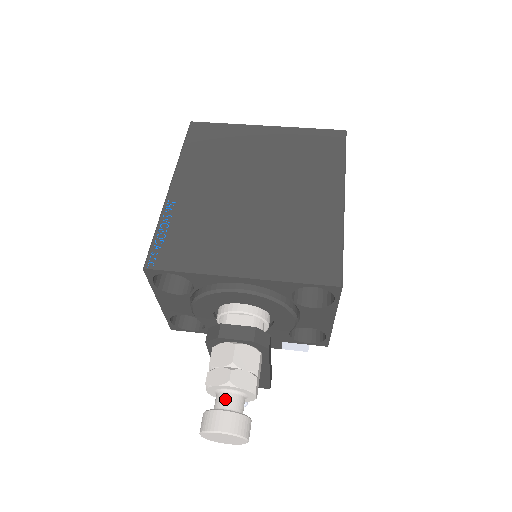
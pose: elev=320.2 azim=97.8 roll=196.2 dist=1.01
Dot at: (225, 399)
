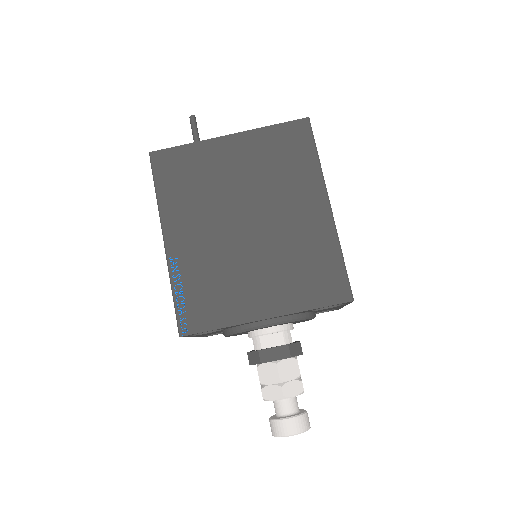
Dot at: (283, 406)
